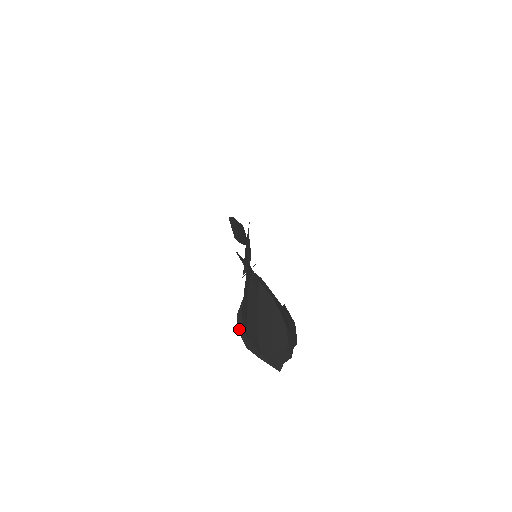
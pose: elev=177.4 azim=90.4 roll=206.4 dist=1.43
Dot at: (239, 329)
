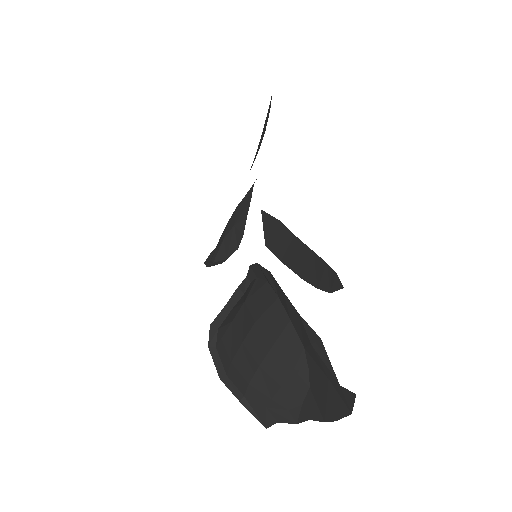
Dot at: (211, 348)
